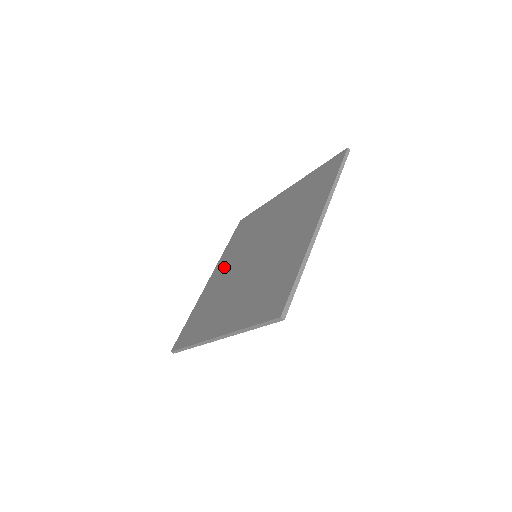
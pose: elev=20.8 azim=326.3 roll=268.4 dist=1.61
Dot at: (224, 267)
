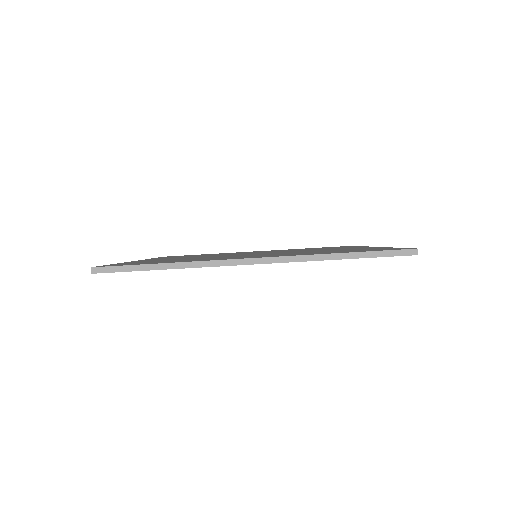
Dot at: occluded
